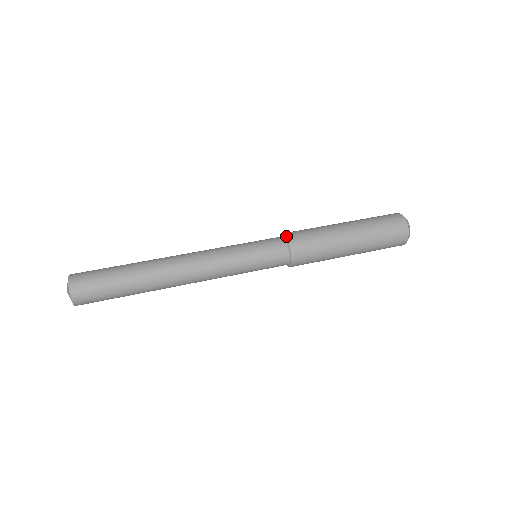
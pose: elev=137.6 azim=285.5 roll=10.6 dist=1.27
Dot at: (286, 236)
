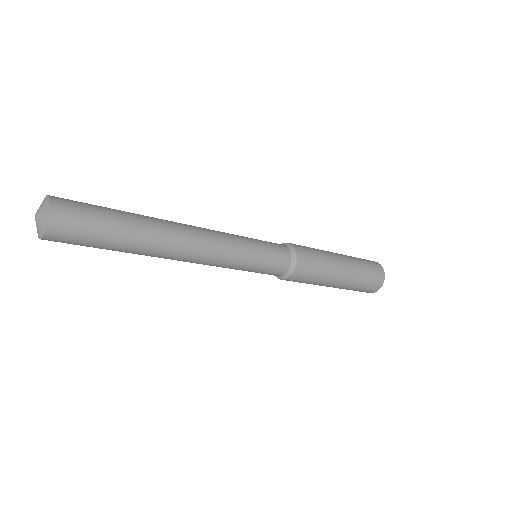
Dot at: (289, 243)
